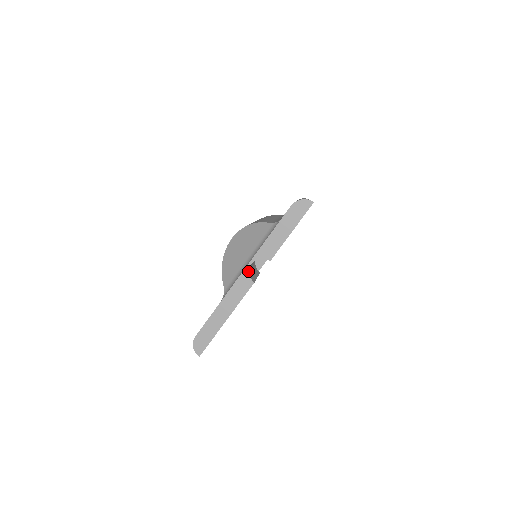
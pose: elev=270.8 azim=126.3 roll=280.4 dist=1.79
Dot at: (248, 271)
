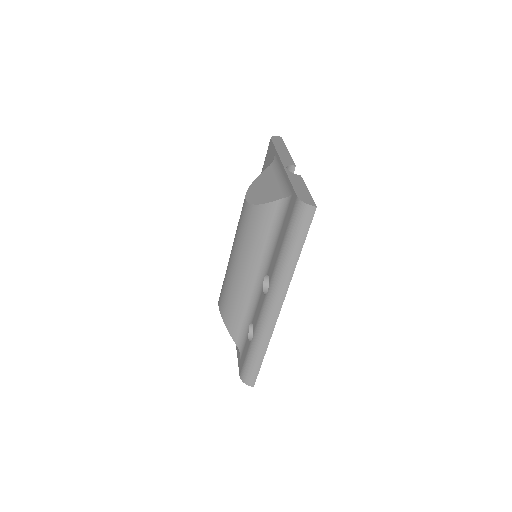
Dot at: occluded
